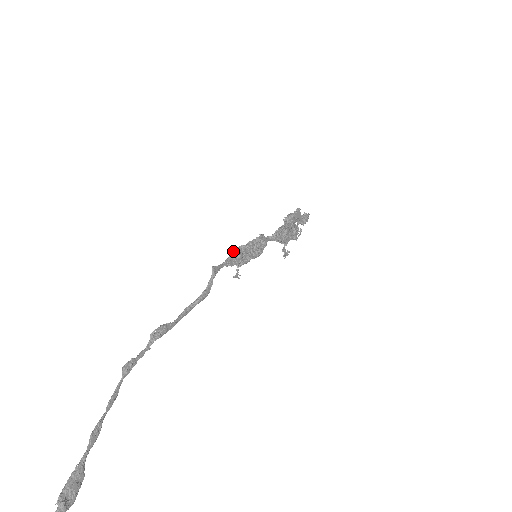
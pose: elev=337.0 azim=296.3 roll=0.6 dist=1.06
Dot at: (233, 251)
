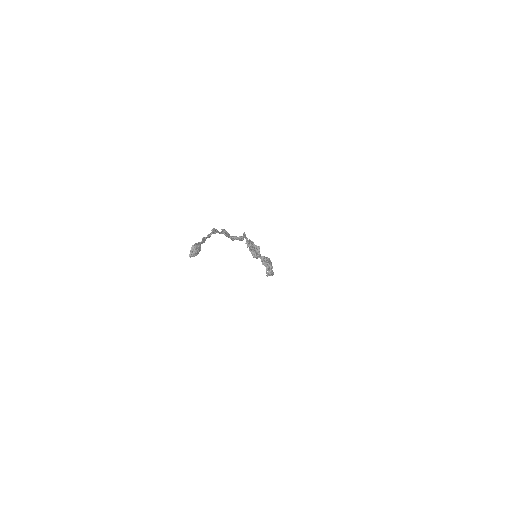
Dot at: (249, 240)
